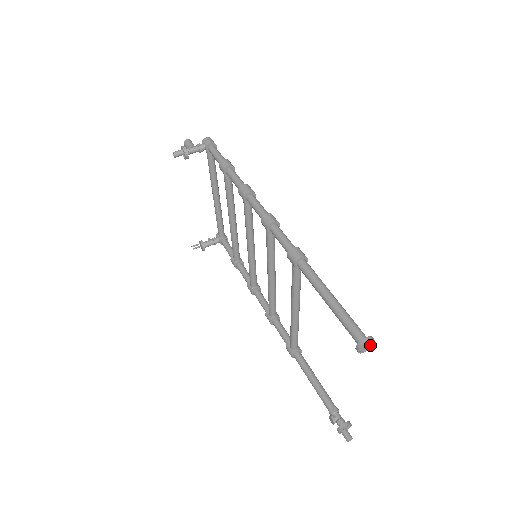
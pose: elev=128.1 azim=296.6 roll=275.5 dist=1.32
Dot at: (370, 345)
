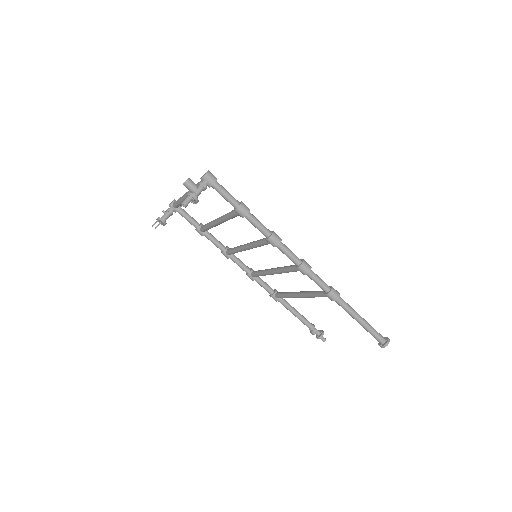
Dot at: occluded
